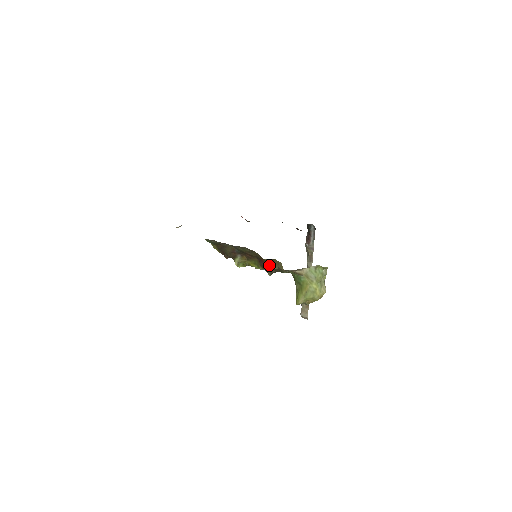
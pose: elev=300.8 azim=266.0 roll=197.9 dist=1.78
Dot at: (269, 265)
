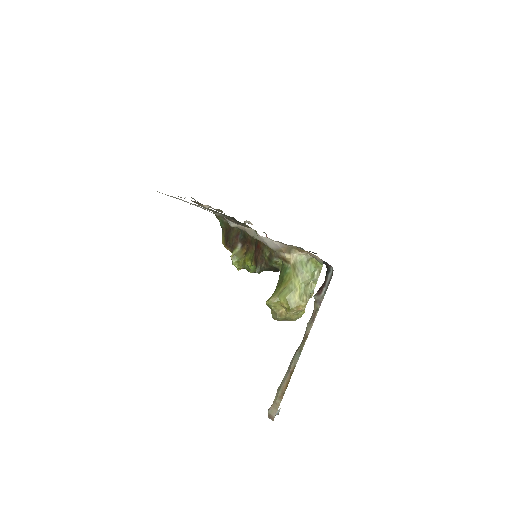
Dot at: (262, 251)
